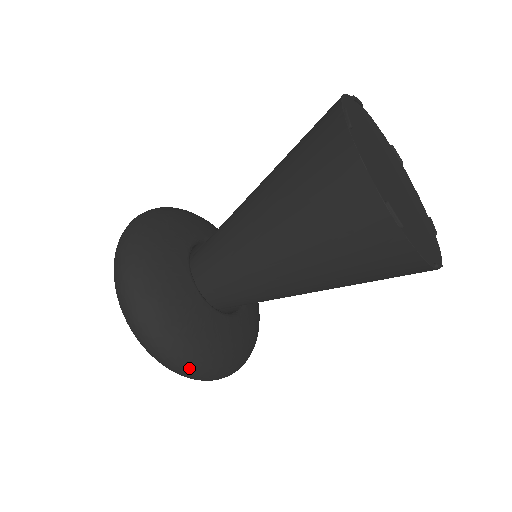
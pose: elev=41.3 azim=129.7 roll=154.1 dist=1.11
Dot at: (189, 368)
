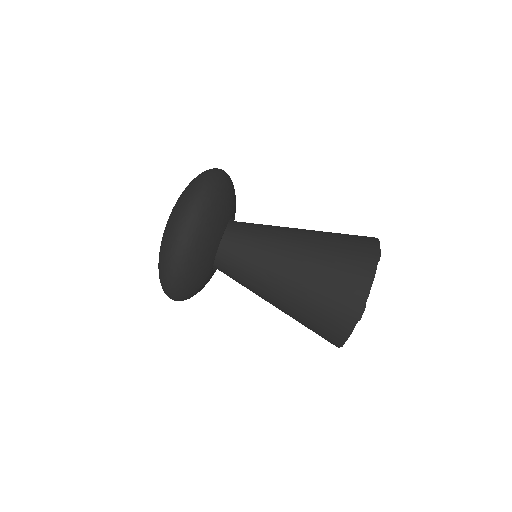
Dot at: (201, 208)
